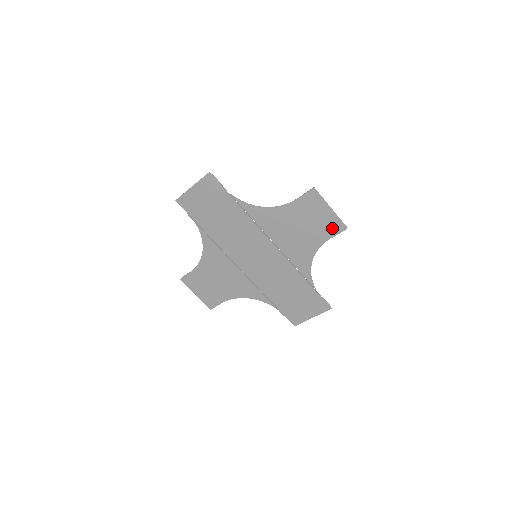
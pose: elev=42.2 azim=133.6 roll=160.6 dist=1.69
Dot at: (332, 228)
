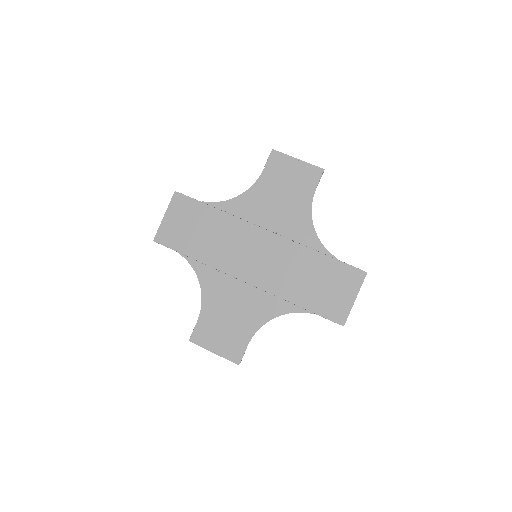
Dot at: (311, 178)
